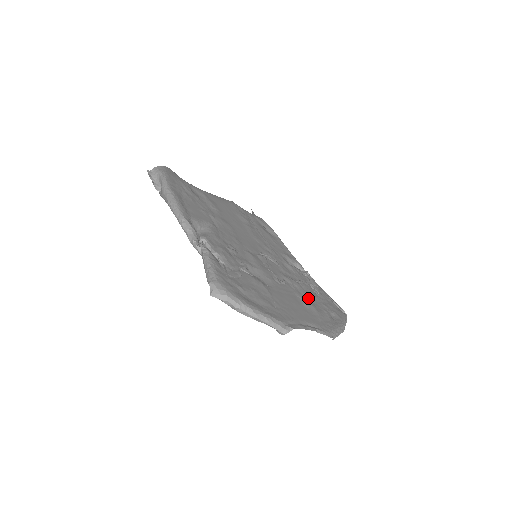
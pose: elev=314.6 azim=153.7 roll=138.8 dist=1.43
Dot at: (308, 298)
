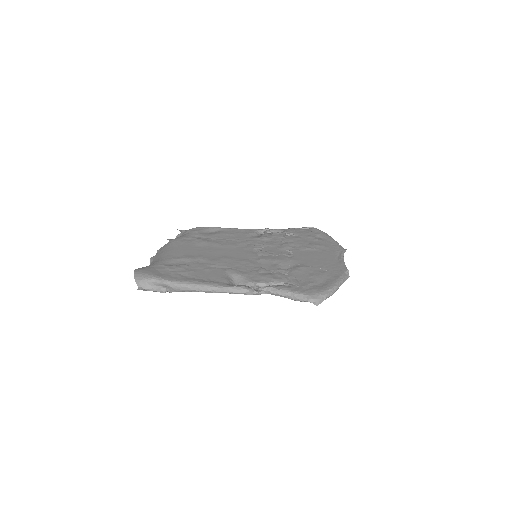
Dot at: (304, 244)
